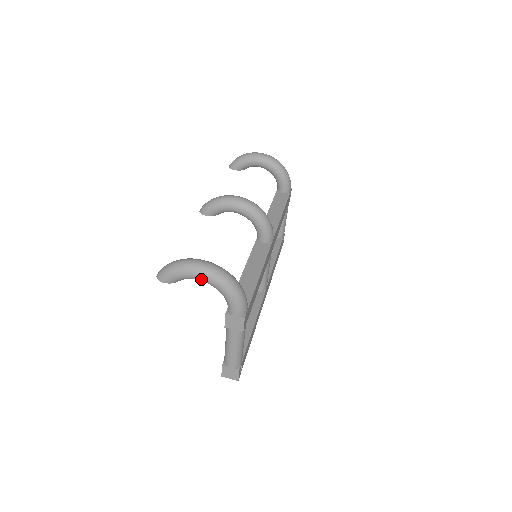
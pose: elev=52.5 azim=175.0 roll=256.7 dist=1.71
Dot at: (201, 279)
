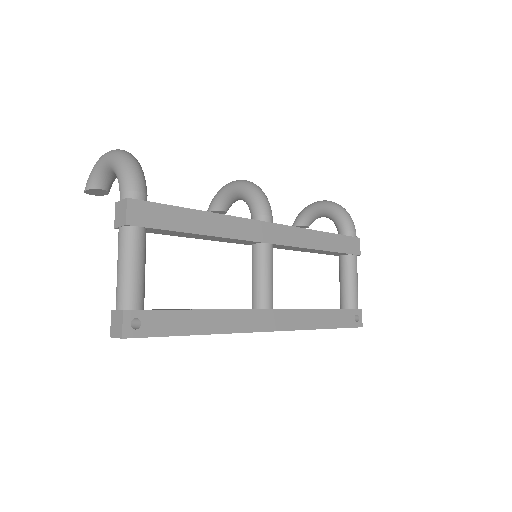
Dot at: (104, 163)
